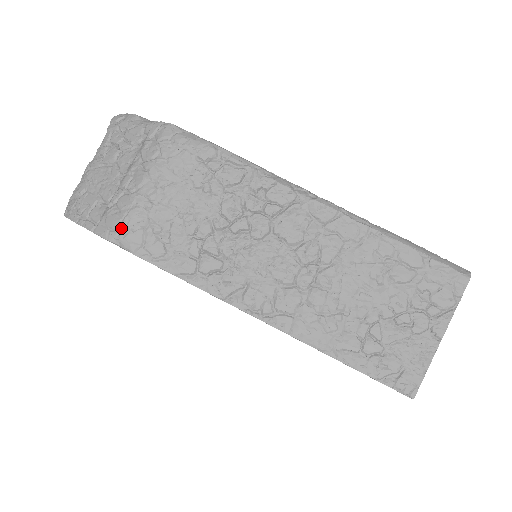
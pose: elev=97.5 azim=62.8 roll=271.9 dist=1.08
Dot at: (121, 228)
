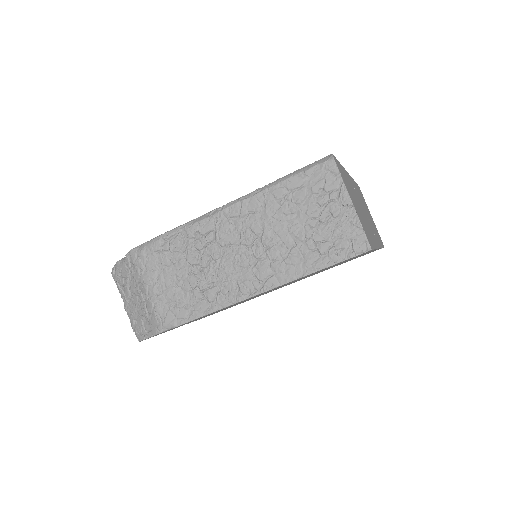
Dot at: (160, 321)
